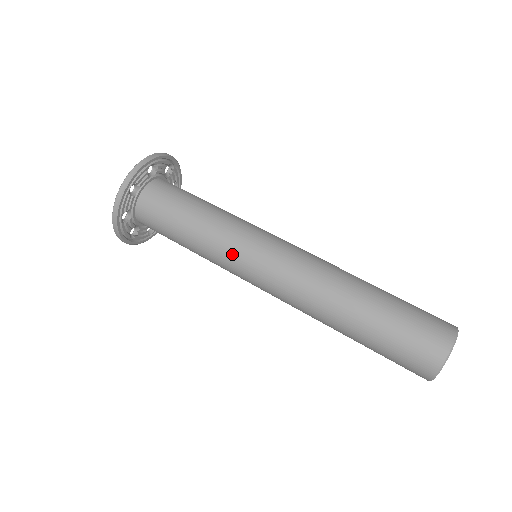
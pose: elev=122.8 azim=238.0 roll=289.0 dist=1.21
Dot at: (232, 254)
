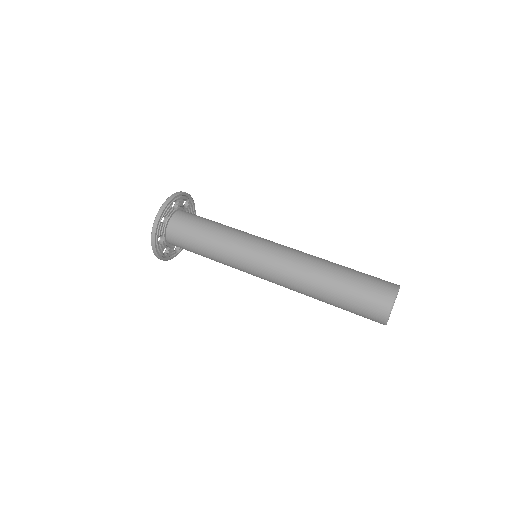
Dot at: (238, 268)
